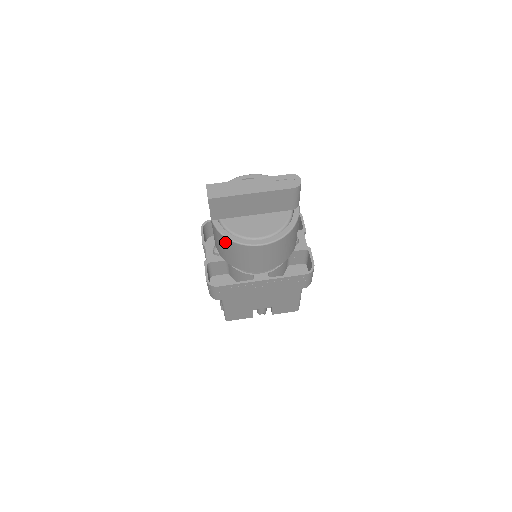
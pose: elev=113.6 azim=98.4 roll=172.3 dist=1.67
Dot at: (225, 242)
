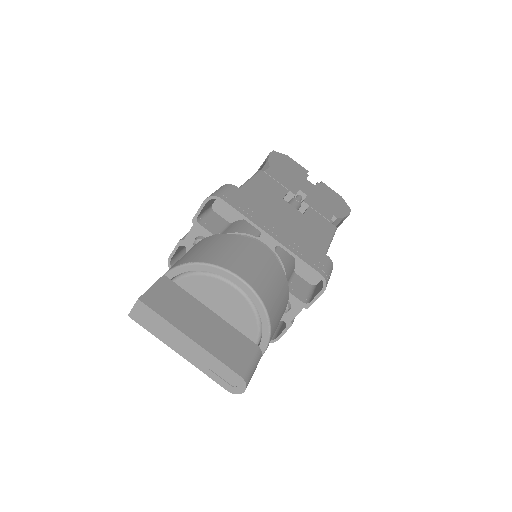
Dot at: occluded
